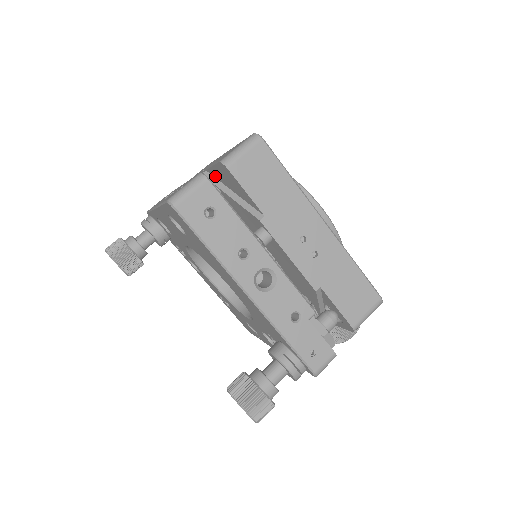
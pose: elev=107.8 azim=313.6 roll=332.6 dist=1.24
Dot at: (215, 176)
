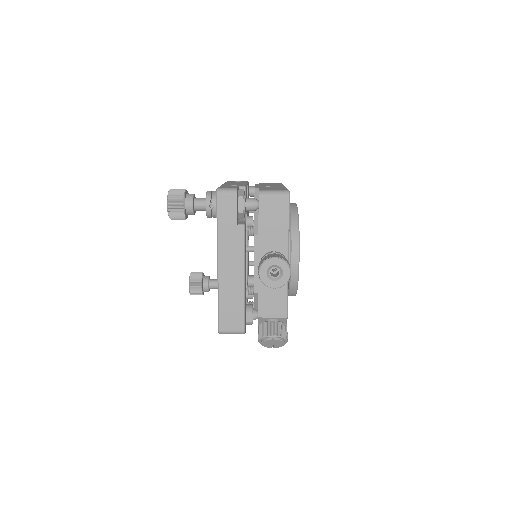
Dot at: occluded
